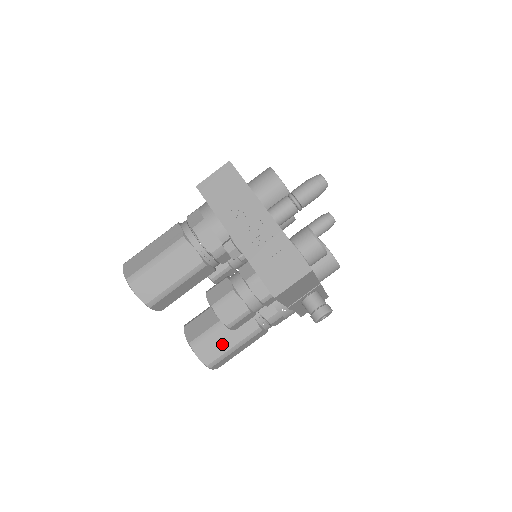
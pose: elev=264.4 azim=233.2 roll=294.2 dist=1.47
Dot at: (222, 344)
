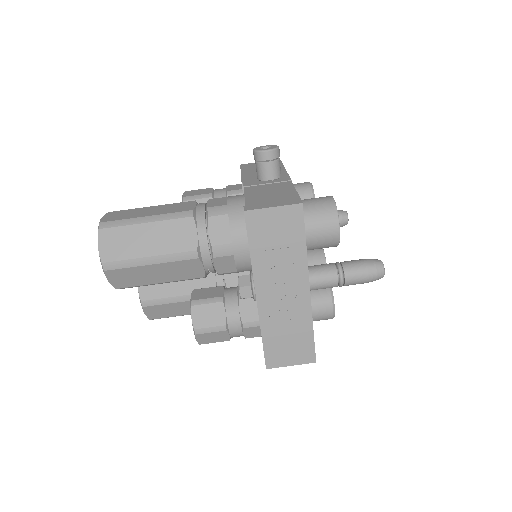
Dot at: (176, 311)
